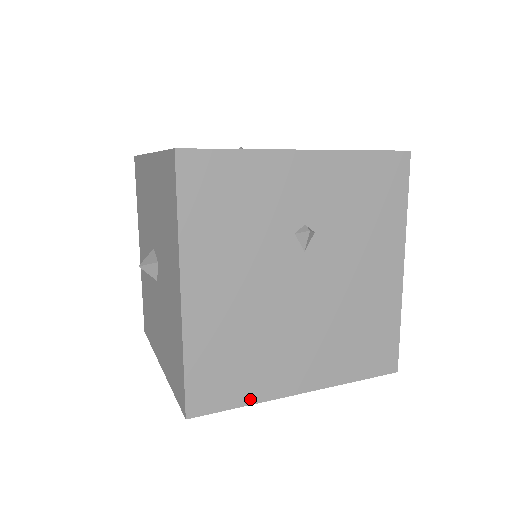
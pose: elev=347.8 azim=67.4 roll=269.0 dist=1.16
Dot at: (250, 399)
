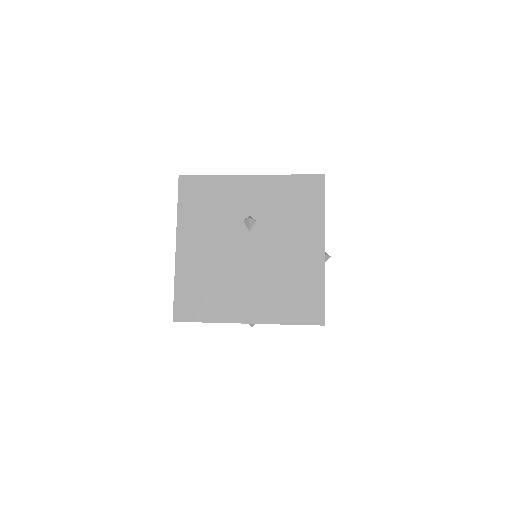
Dot at: (212, 319)
